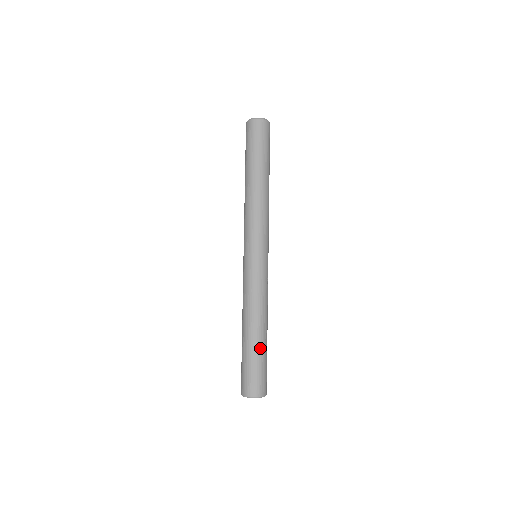
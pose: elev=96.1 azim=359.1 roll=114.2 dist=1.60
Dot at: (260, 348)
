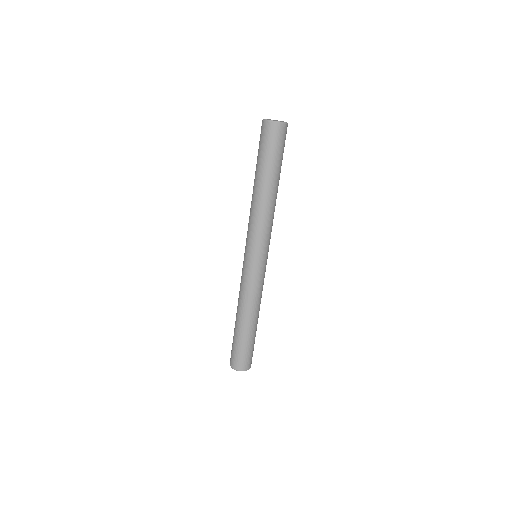
Dot at: occluded
